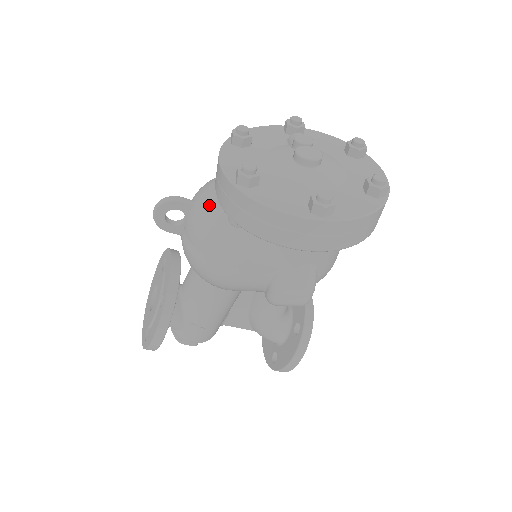
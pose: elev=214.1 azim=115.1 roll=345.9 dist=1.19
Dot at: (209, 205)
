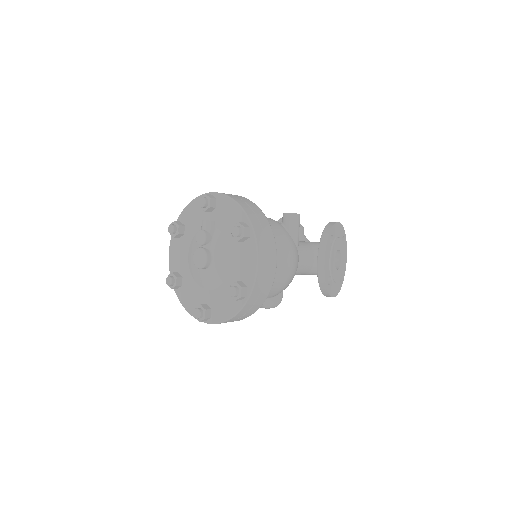
Dot at: occluded
